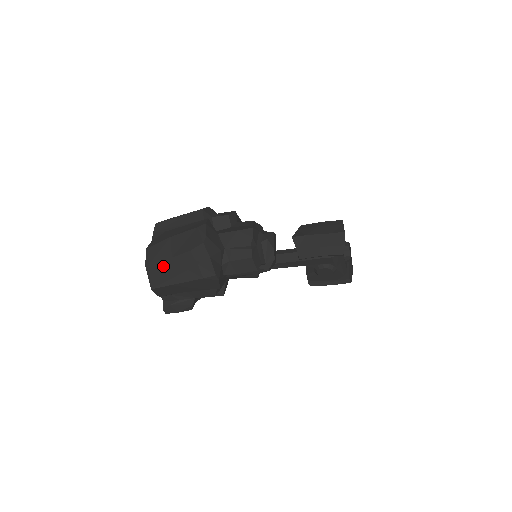
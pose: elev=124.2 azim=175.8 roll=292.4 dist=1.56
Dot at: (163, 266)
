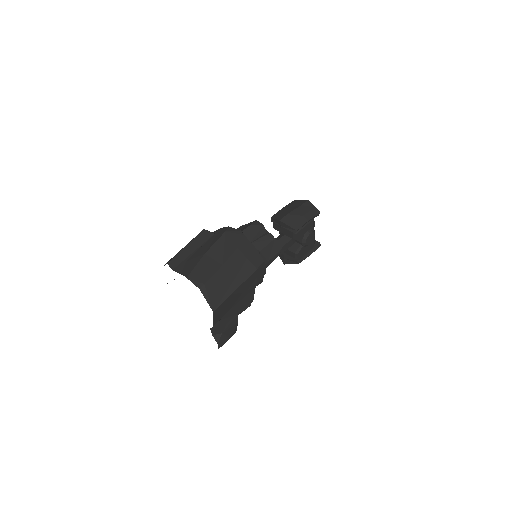
Dot at: (217, 279)
